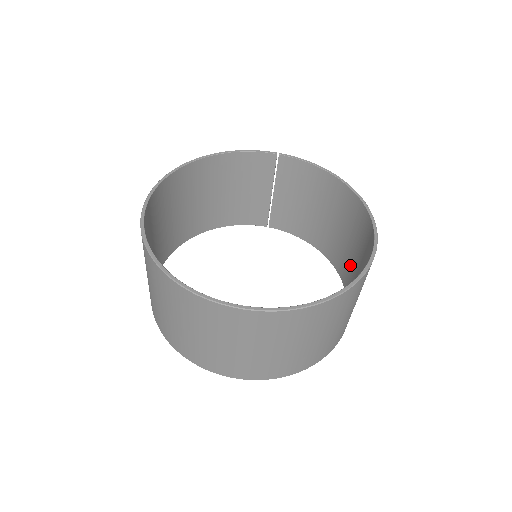
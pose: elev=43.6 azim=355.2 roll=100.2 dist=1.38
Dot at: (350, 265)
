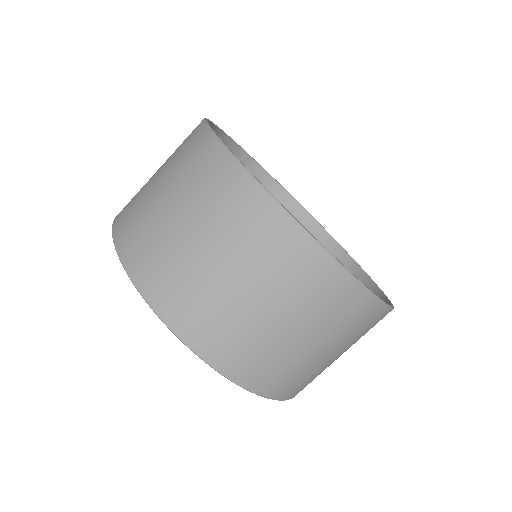
Dot at: occluded
